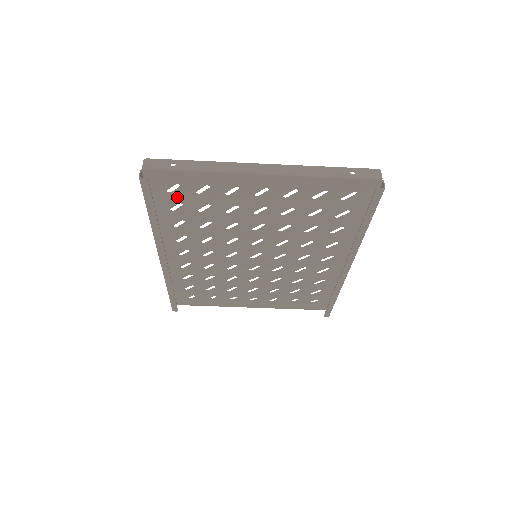
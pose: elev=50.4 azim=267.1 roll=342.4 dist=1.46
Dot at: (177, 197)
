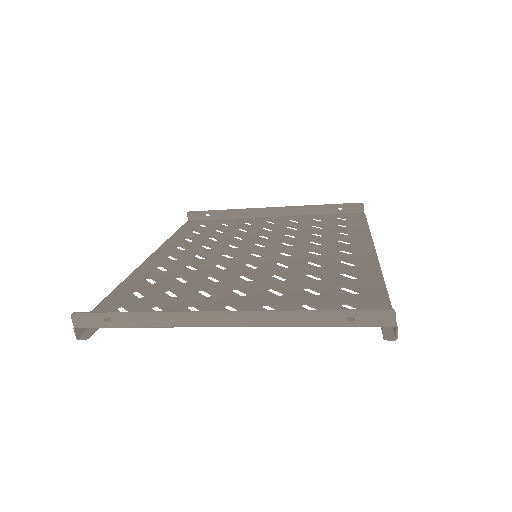
Dot at: (133, 304)
